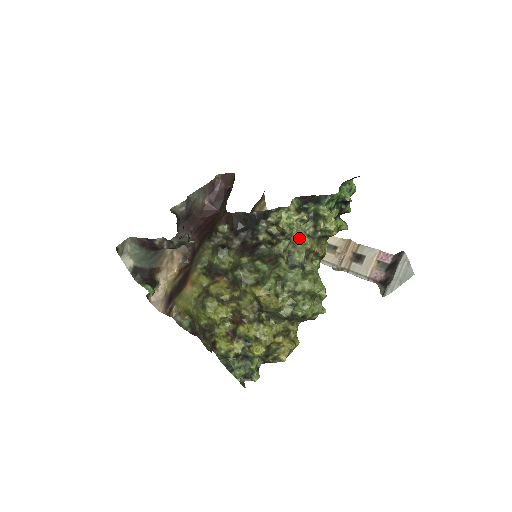
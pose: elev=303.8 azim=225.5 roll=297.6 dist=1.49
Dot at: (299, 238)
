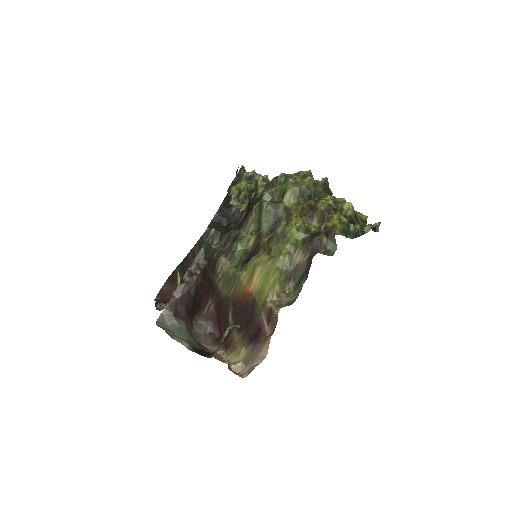
Dot at: occluded
